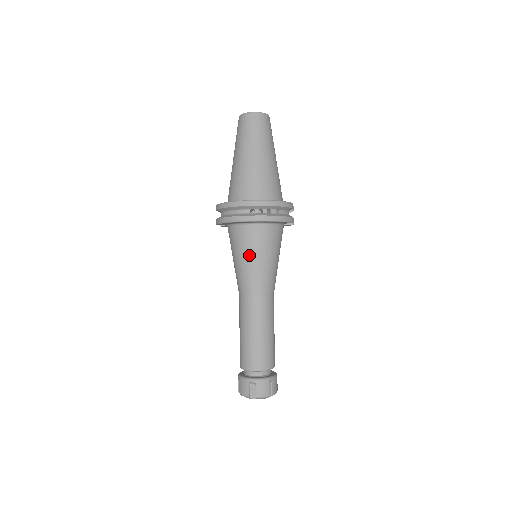
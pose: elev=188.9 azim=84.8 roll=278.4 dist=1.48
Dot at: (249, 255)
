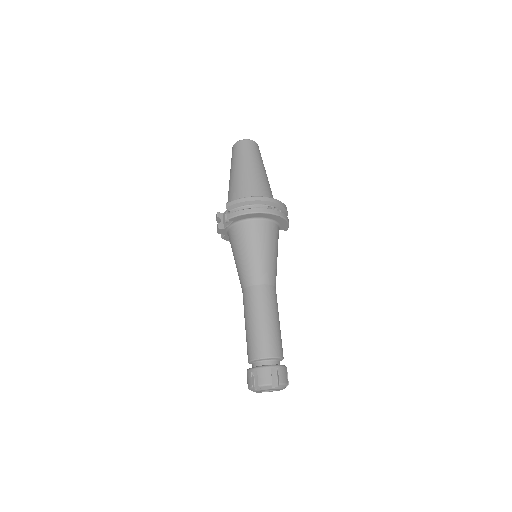
Dot at: (264, 247)
